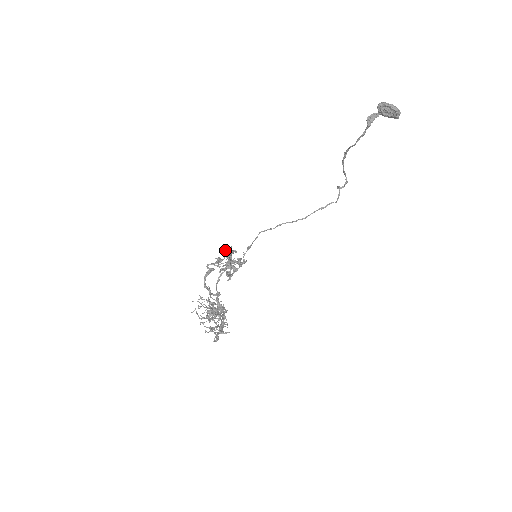
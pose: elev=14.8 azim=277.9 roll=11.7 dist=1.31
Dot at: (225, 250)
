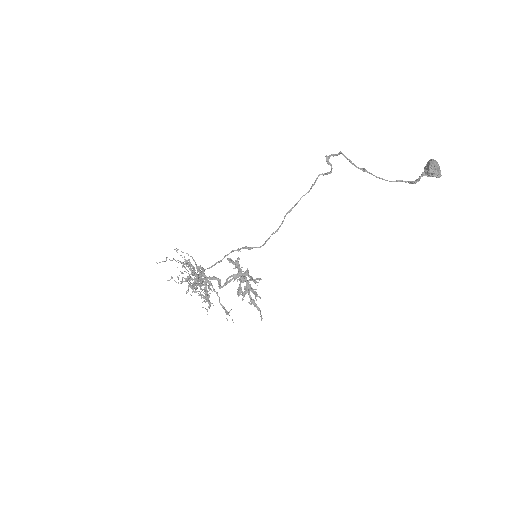
Dot at: occluded
